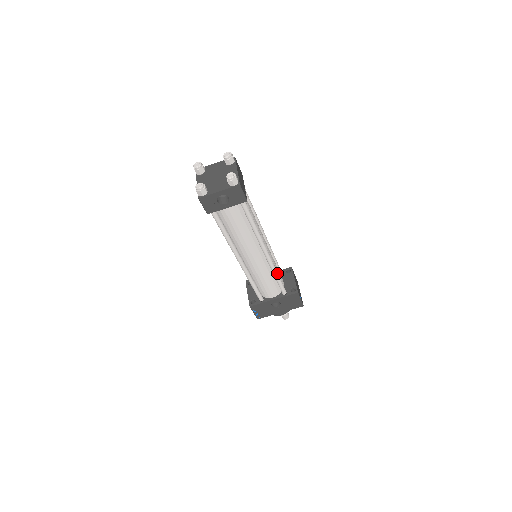
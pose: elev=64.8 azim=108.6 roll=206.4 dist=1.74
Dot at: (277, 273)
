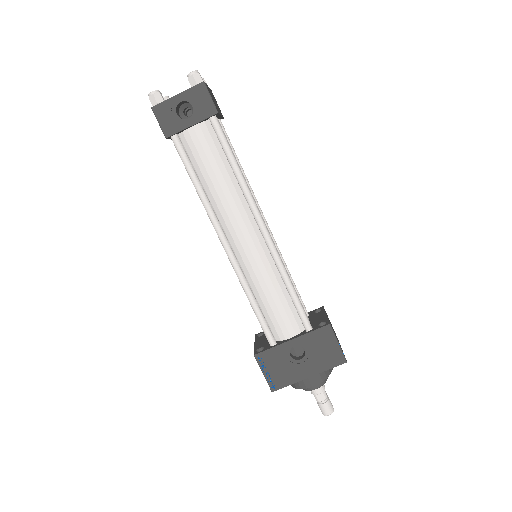
Dot at: (288, 277)
